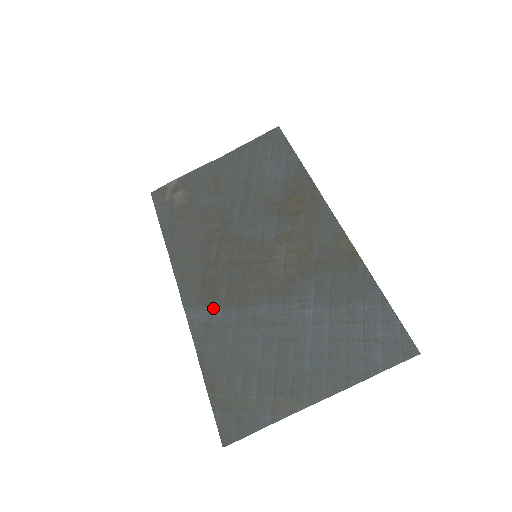
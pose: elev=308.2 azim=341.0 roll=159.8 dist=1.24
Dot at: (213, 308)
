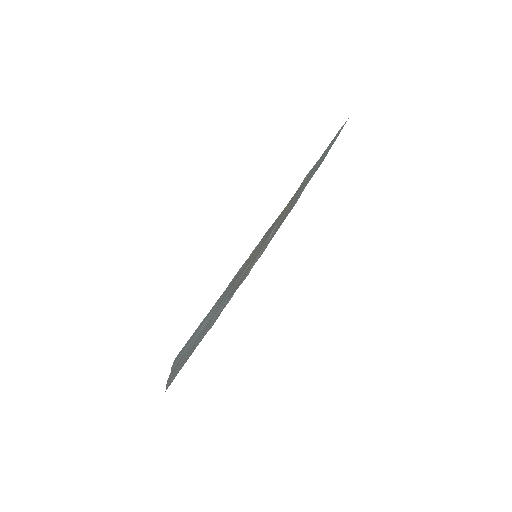
Dot at: occluded
